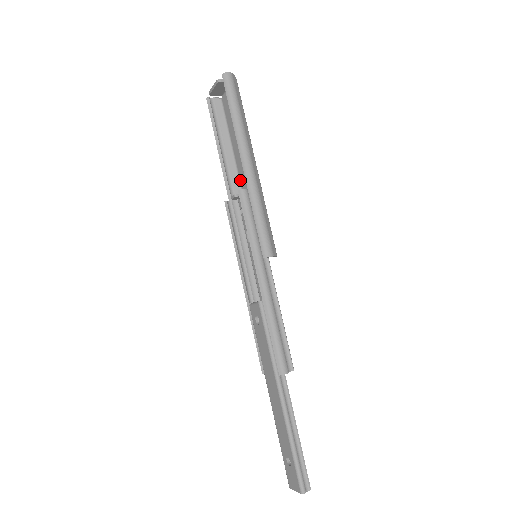
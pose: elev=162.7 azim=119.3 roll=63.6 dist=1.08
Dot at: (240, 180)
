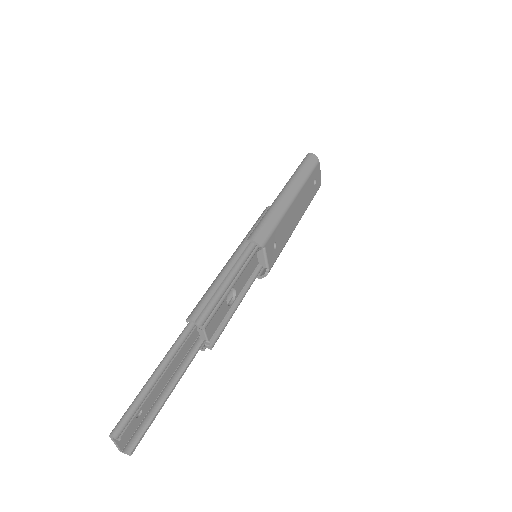
Dot at: occluded
